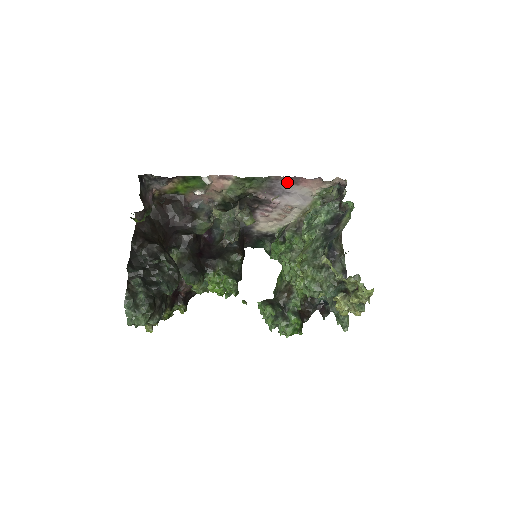
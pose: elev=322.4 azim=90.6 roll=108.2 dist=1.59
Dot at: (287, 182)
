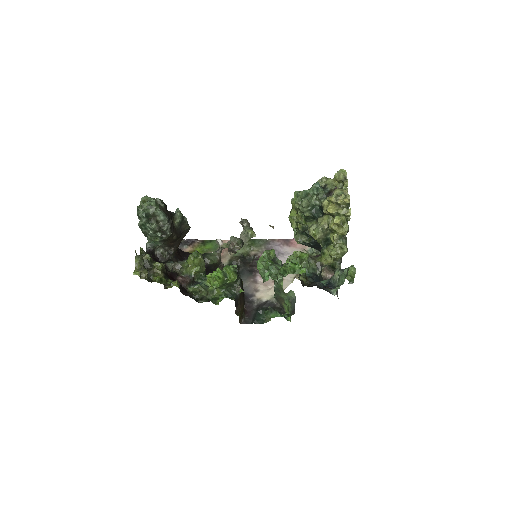
Dot at: (281, 244)
